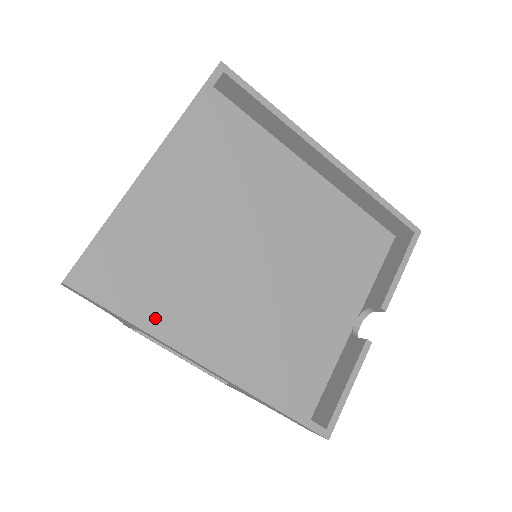
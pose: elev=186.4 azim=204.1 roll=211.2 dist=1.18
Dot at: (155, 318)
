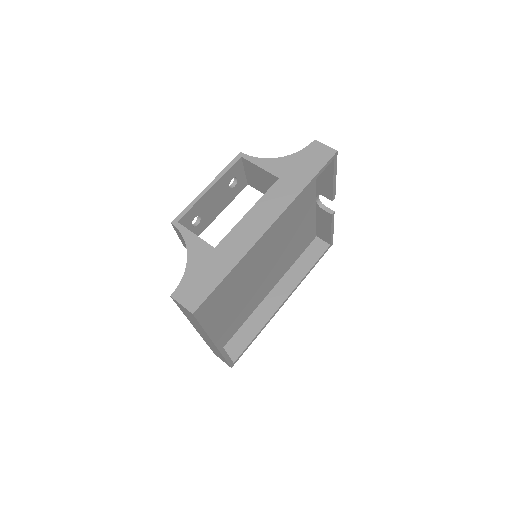
Dot at: (248, 315)
